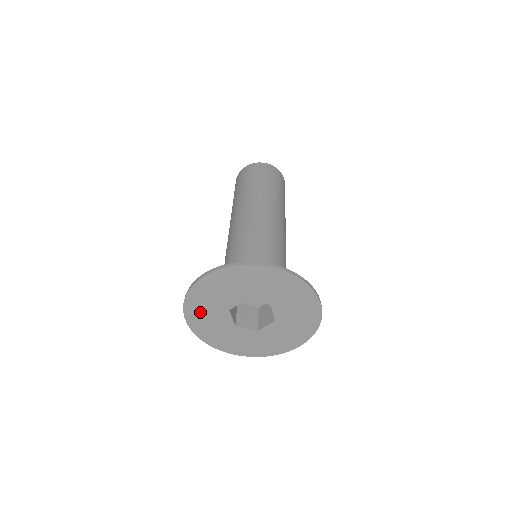
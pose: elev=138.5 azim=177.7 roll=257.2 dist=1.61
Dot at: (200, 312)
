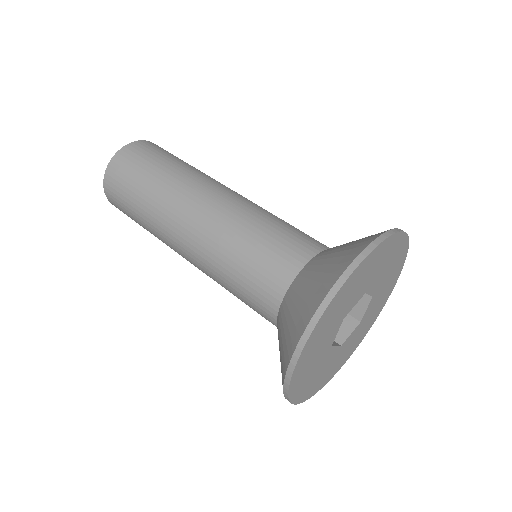
Dot at: (320, 335)
